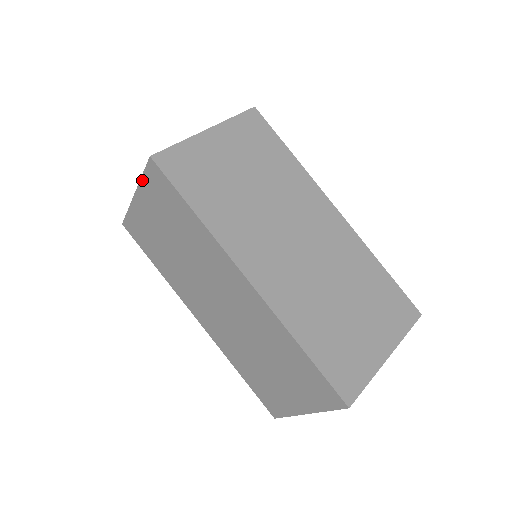
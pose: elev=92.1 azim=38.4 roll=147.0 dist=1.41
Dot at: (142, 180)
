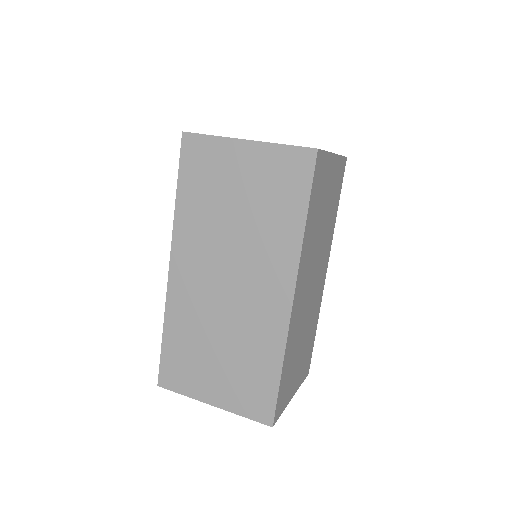
Dot at: occluded
